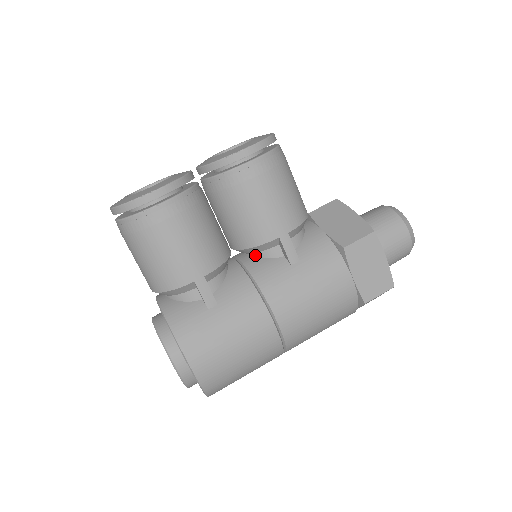
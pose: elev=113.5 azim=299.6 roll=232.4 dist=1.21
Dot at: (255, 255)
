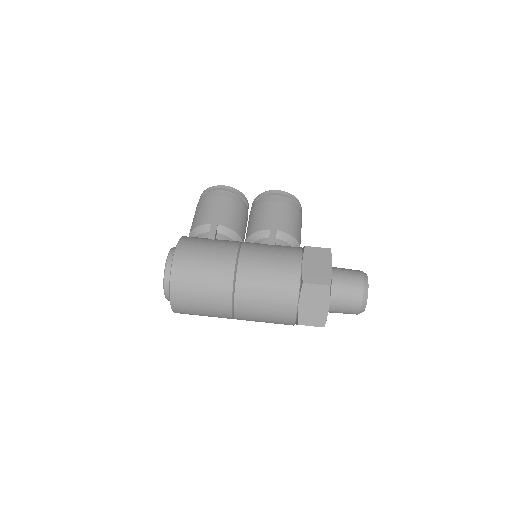
Dot at: occluded
